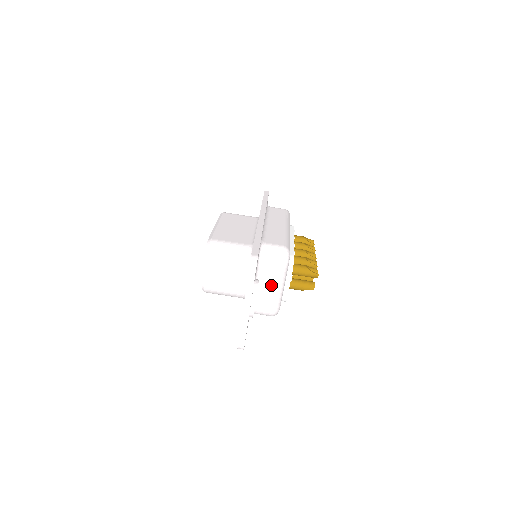
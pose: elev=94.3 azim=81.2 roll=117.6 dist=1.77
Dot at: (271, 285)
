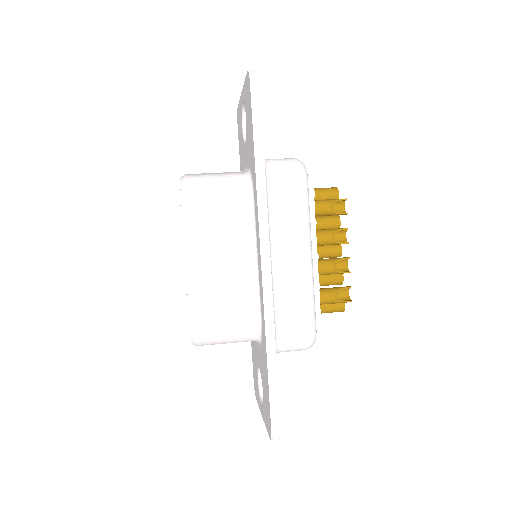
Dot at: occluded
